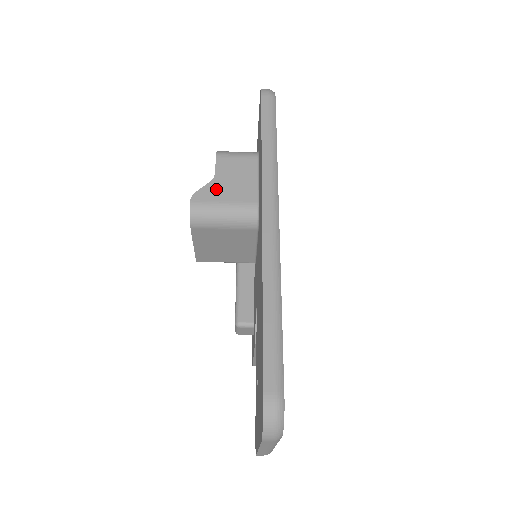
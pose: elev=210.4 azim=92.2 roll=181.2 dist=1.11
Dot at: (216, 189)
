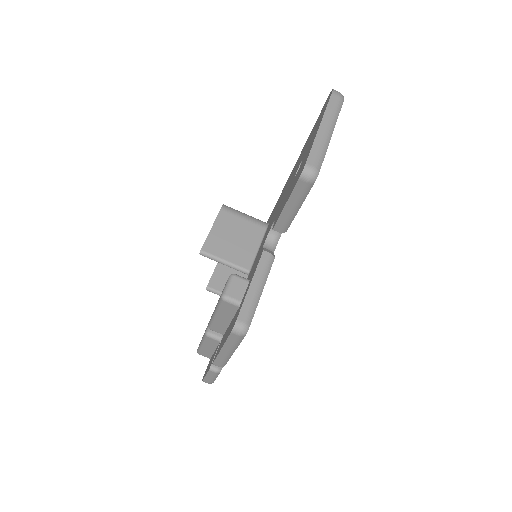
Dot at: occluded
